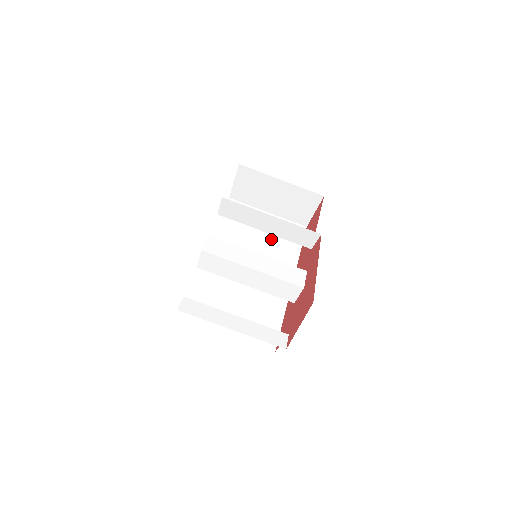
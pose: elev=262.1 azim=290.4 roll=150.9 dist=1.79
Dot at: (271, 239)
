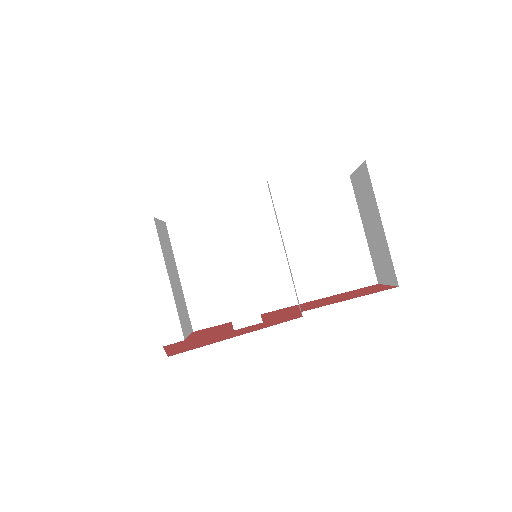
Dot at: (327, 254)
